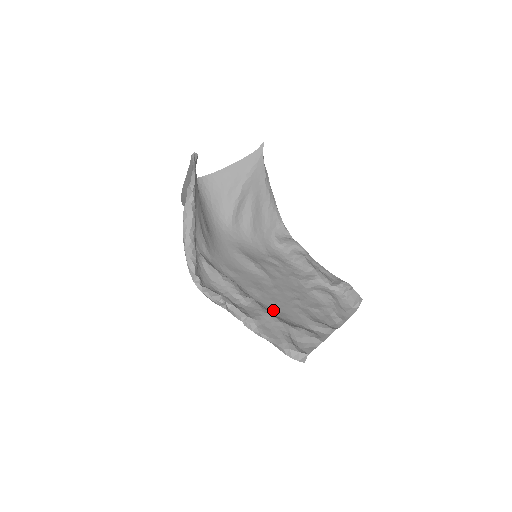
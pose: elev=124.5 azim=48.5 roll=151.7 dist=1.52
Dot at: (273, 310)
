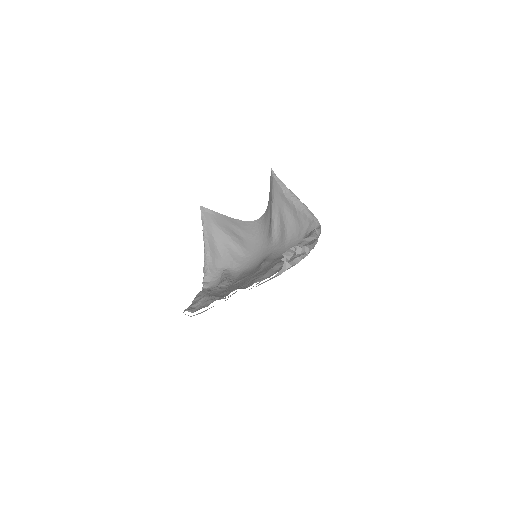
Dot at: (225, 291)
